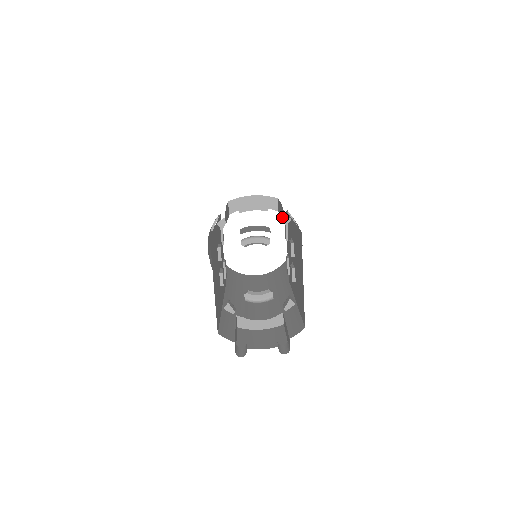
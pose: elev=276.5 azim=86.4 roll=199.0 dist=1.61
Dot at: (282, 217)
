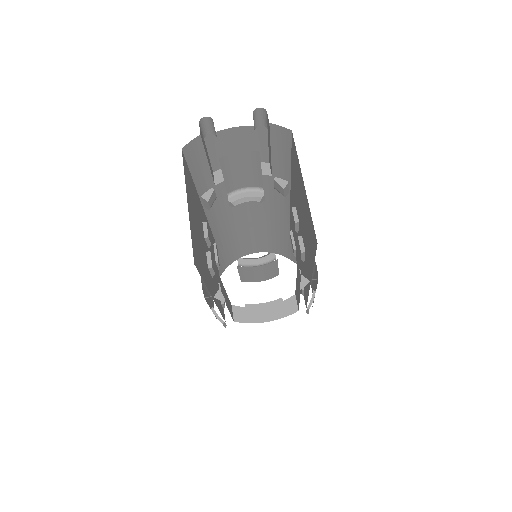
Dot at: (269, 136)
